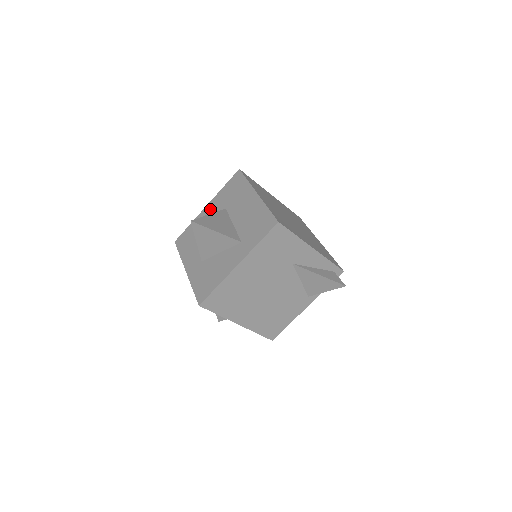
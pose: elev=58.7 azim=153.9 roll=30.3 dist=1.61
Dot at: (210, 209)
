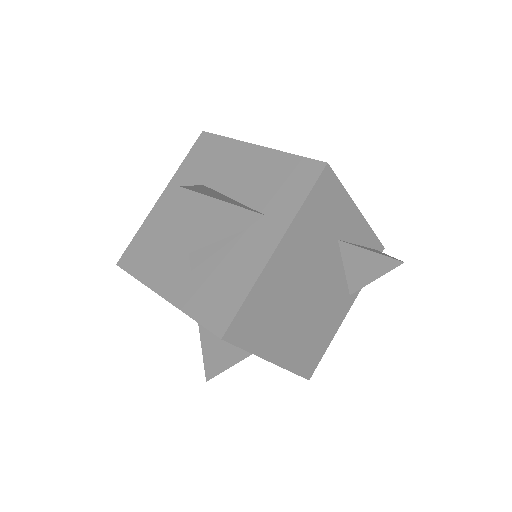
Dot at: (171, 196)
